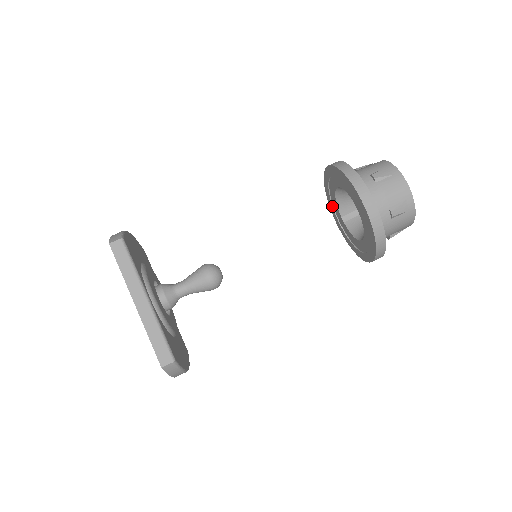
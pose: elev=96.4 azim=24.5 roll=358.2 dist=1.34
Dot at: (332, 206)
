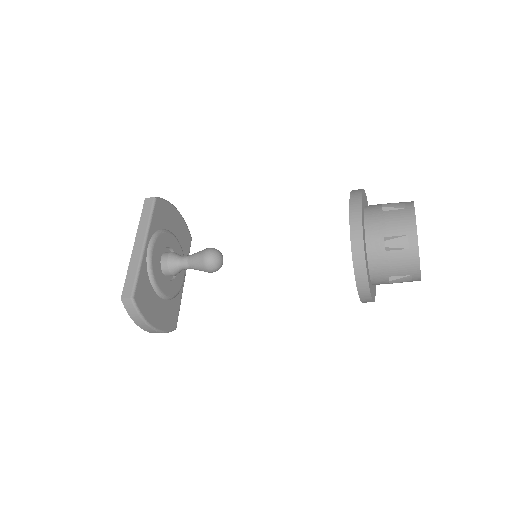
Dot at: occluded
